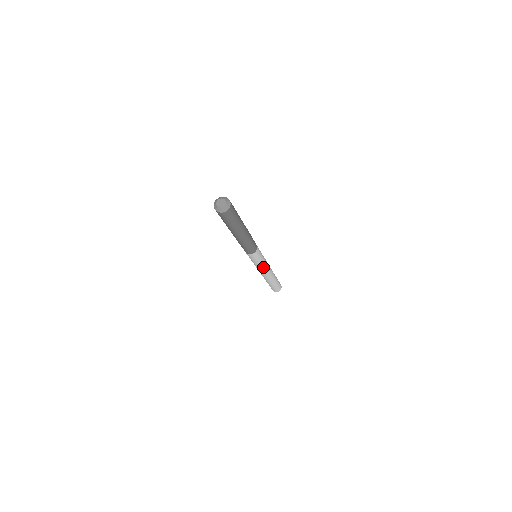
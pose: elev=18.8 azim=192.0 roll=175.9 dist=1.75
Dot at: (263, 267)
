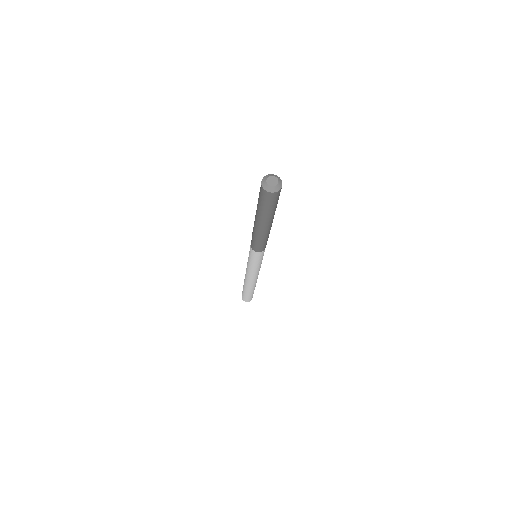
Dot at: (257, 270)
